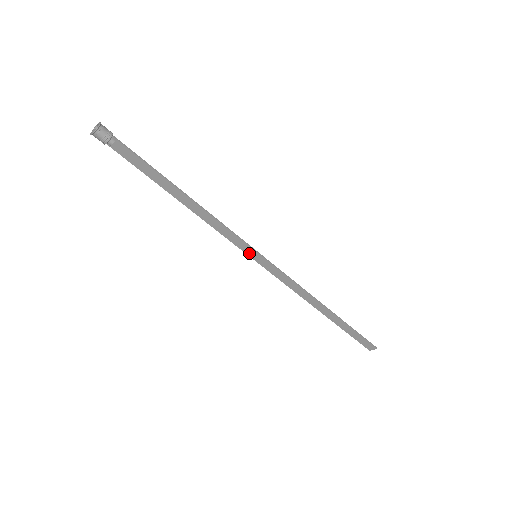
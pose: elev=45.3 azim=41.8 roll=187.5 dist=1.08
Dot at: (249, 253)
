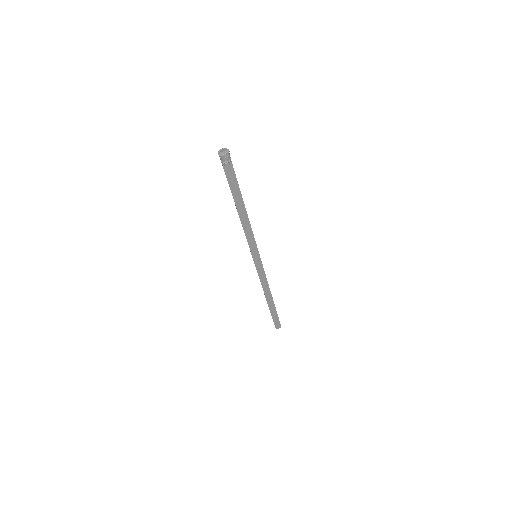
Dot at: (253, 253)
